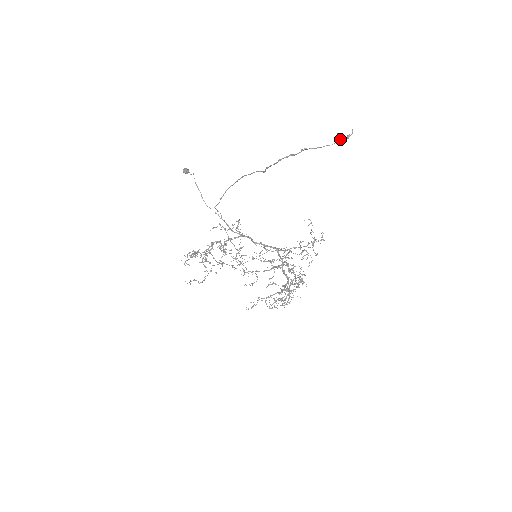
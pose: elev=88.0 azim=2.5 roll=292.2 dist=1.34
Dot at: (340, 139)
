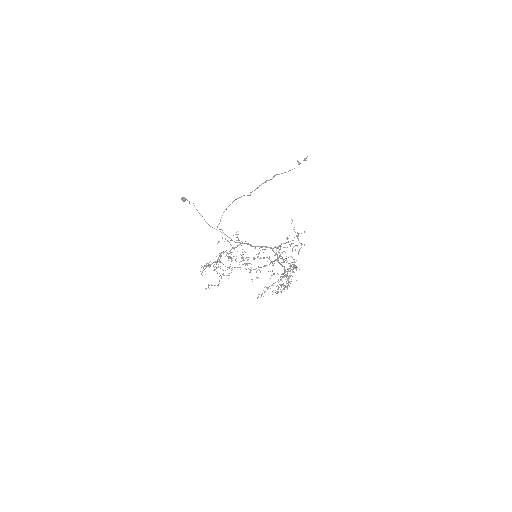
Dot at: (299, 163)
